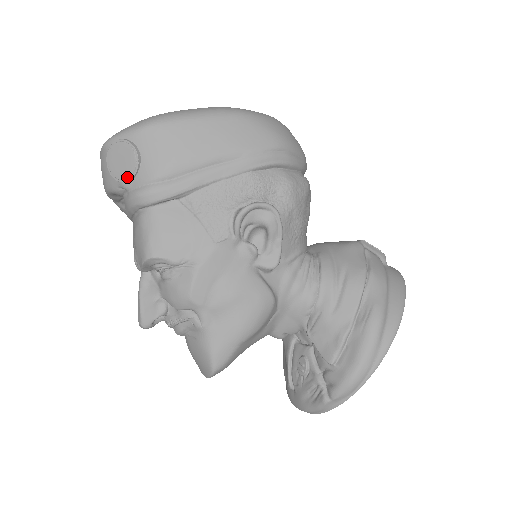
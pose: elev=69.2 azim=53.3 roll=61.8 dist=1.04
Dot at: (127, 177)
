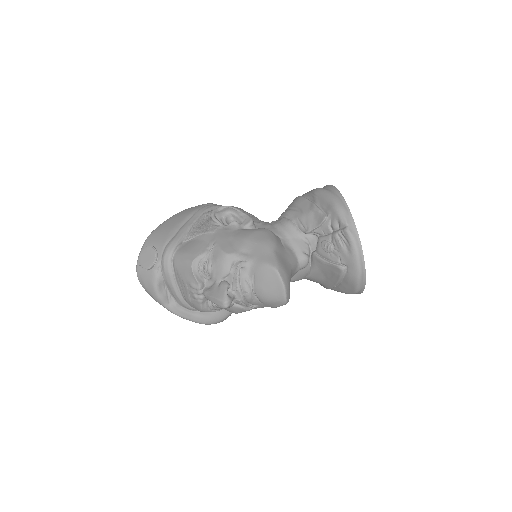
Dot at: (154, 258)
